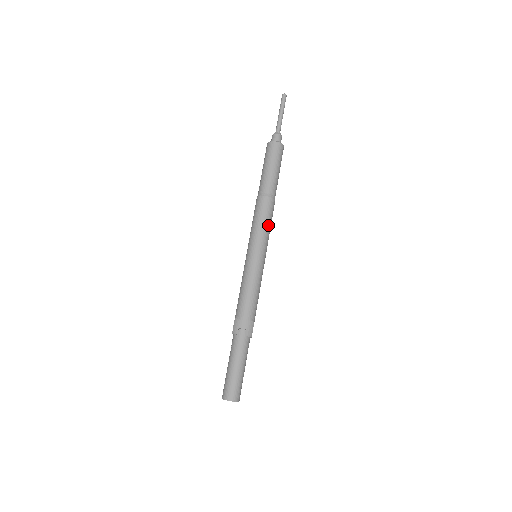
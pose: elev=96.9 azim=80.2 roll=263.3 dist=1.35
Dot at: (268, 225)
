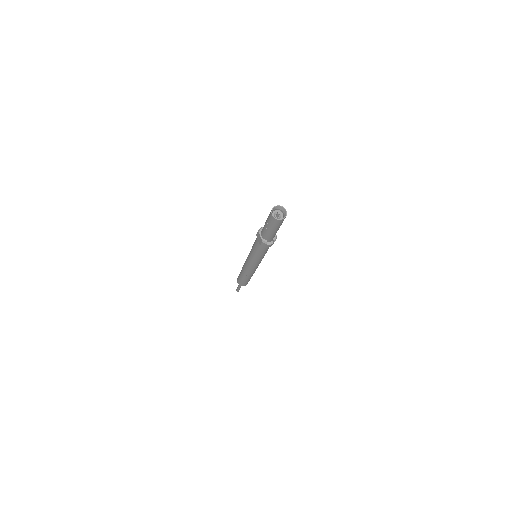
Dot at: occluded
